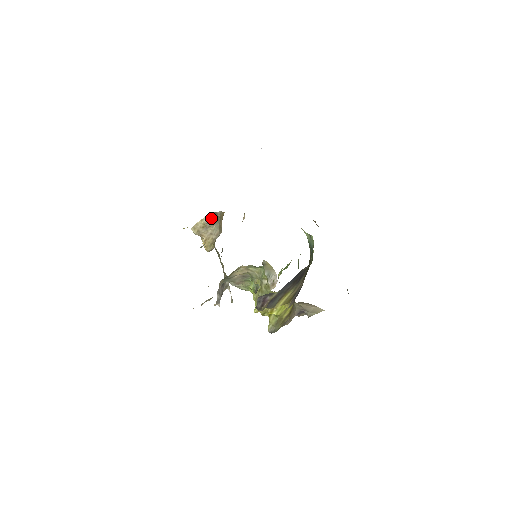
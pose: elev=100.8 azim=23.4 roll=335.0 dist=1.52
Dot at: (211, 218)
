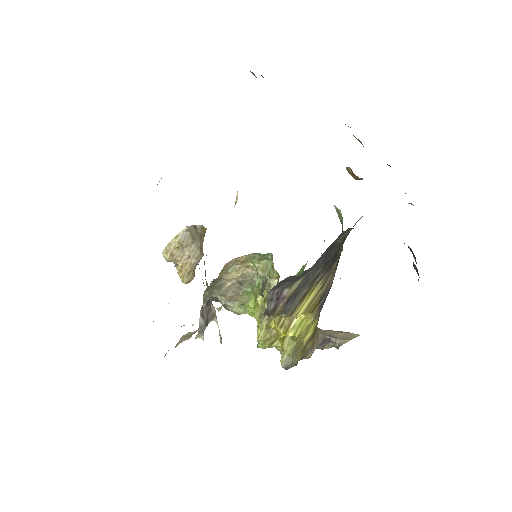
Dot at: (189, 233)
